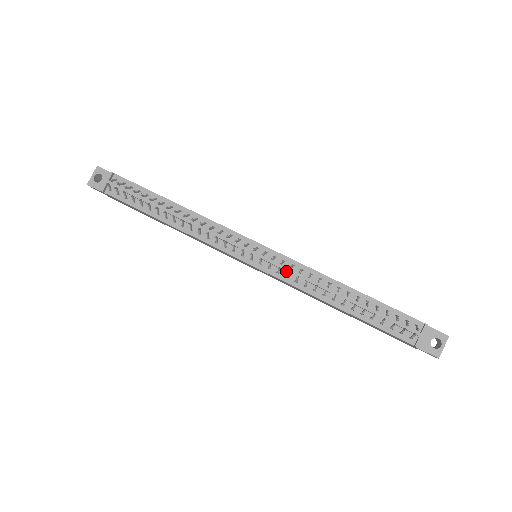
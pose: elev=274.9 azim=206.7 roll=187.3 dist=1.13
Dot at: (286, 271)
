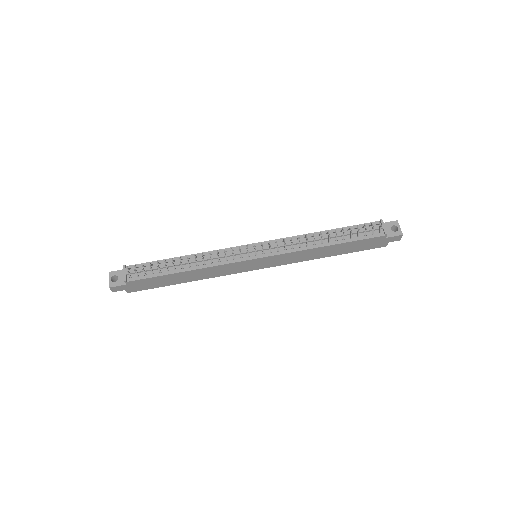
Dot at: (282, 247)
